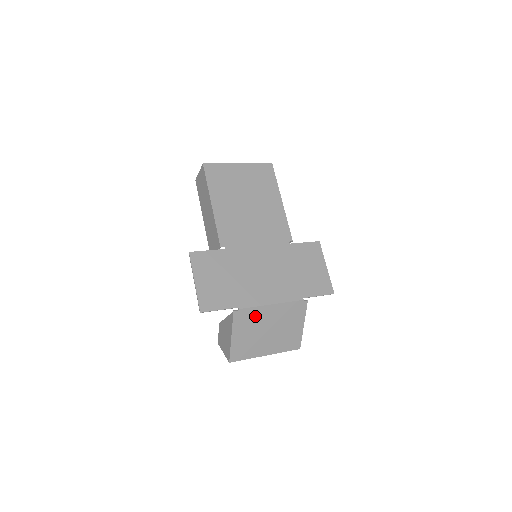
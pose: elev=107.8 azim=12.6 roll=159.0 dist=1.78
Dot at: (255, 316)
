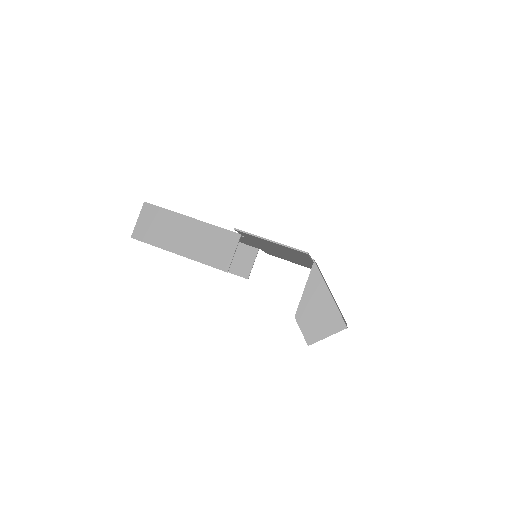
Dot at: occluded
